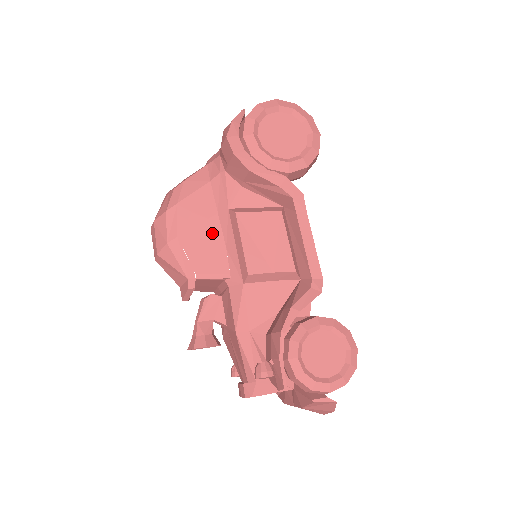
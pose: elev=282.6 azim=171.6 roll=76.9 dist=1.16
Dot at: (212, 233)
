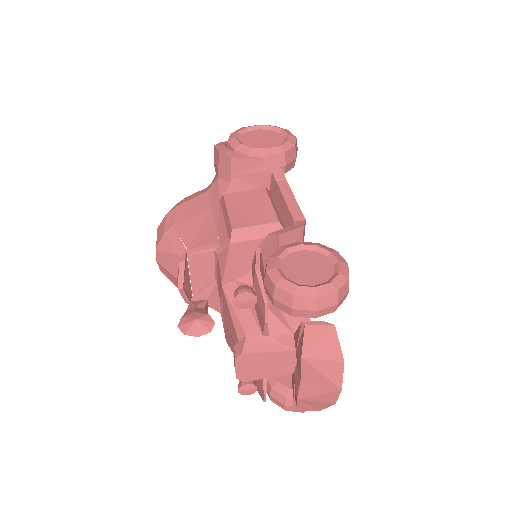
Dot at: (205, 221)
